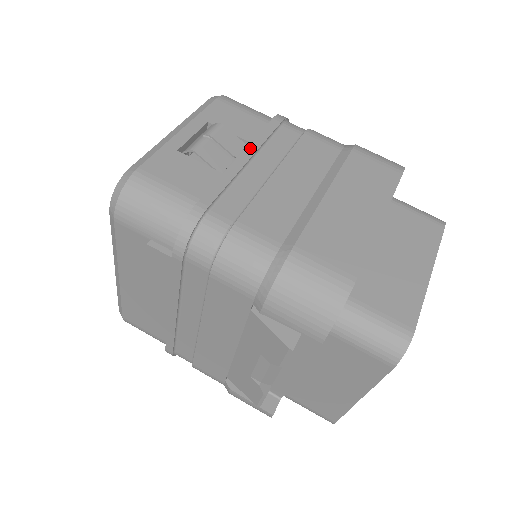
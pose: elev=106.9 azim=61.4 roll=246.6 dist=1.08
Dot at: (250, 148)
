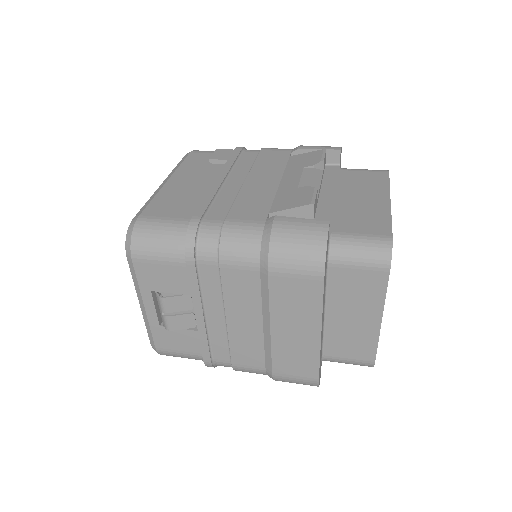
Dot at: occluded
